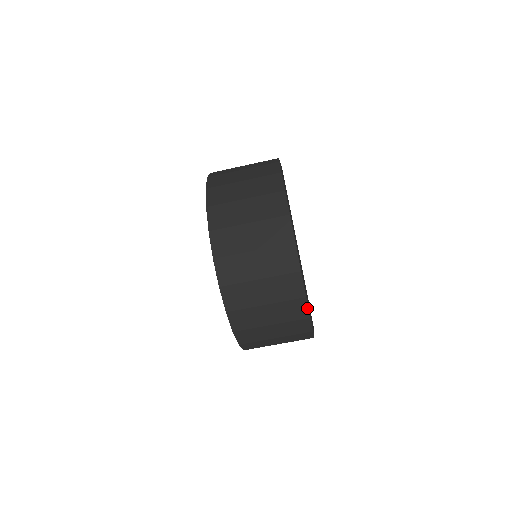
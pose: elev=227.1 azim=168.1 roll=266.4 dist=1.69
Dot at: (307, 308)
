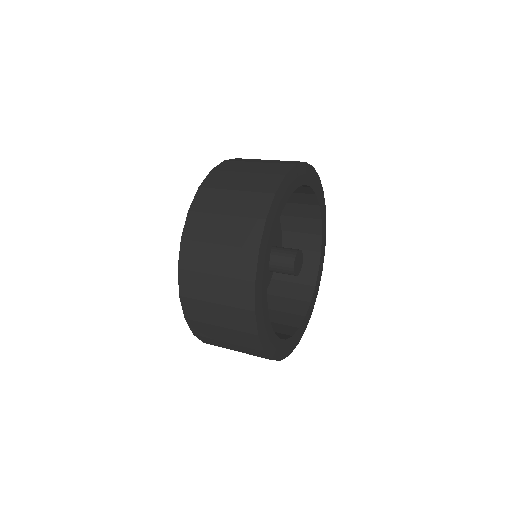
Dot at: (267, 356)
